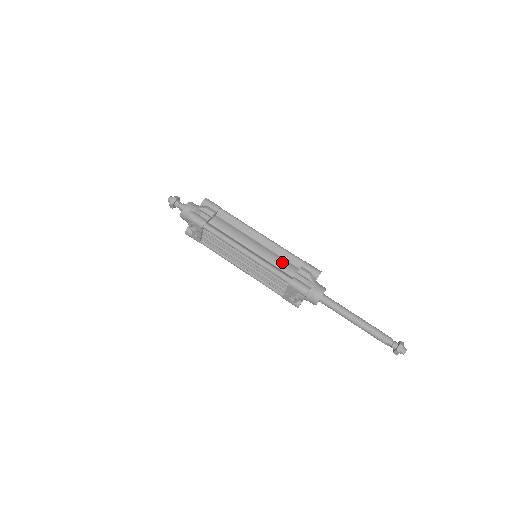
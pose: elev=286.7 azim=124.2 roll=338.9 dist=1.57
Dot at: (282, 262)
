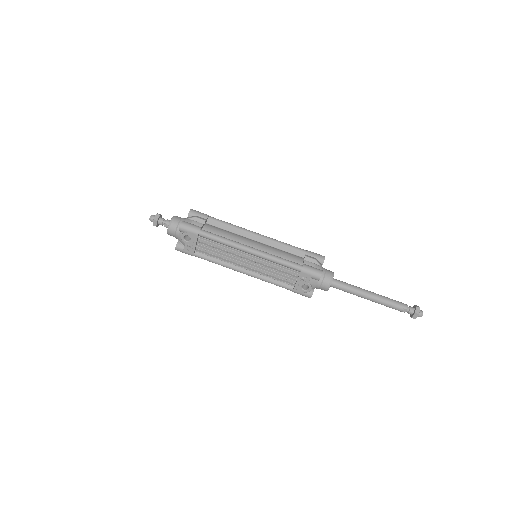
Dot at: (286, 254)
